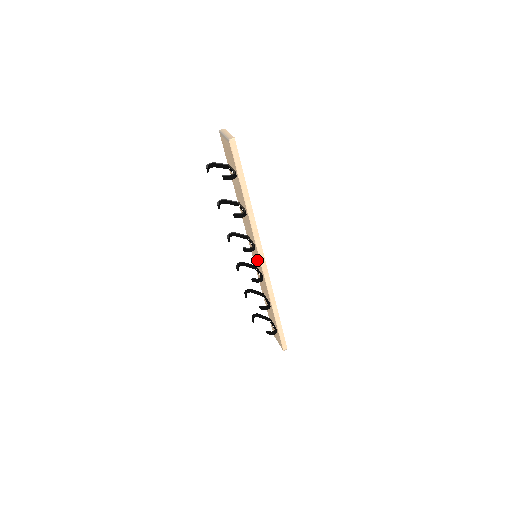
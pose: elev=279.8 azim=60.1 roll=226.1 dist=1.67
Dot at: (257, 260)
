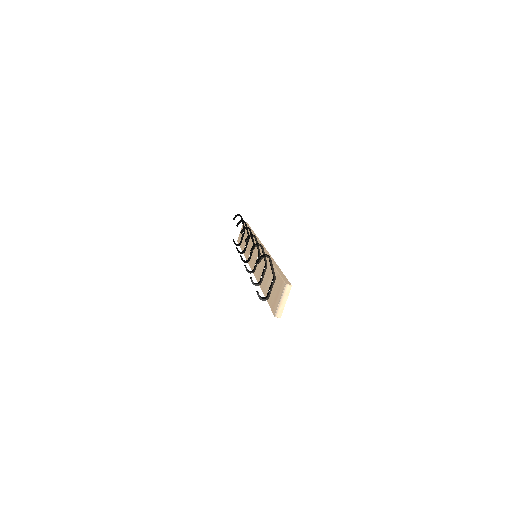
Dot at: (254, 259)
